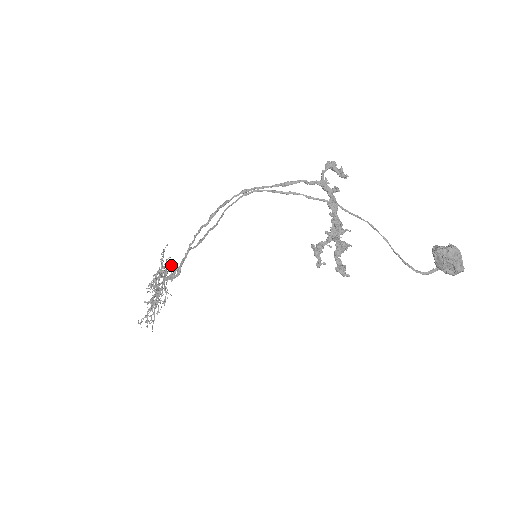
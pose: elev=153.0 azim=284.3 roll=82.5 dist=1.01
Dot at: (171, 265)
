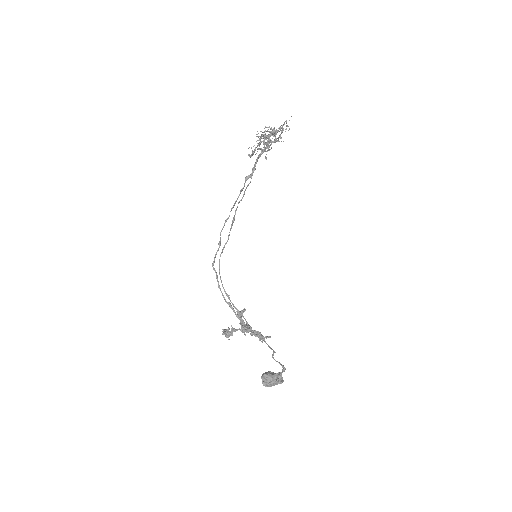
Dot at: (281, 141)
